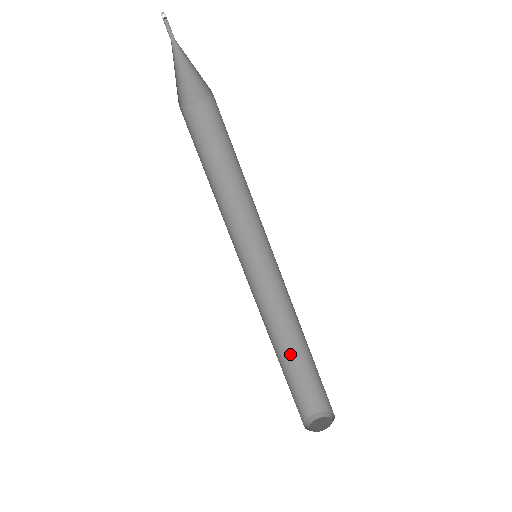
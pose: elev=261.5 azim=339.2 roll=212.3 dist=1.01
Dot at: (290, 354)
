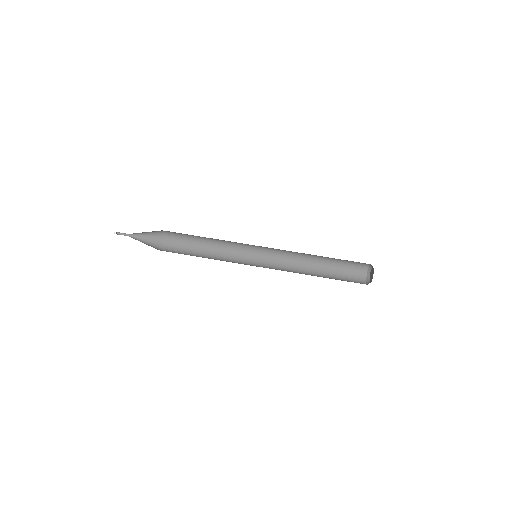
Dot at: (322, 275)
